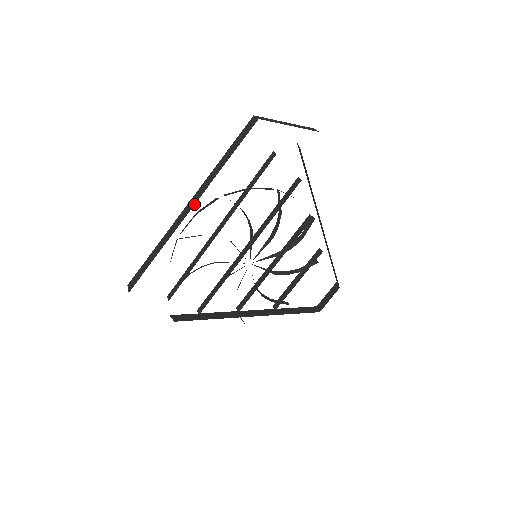
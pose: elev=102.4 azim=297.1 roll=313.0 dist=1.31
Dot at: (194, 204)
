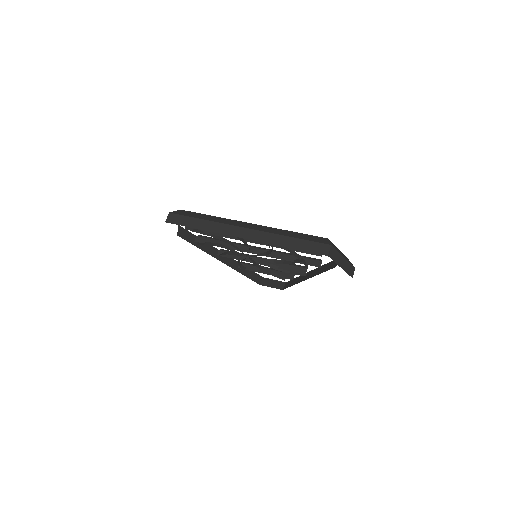
Dot at: (247, 238)
